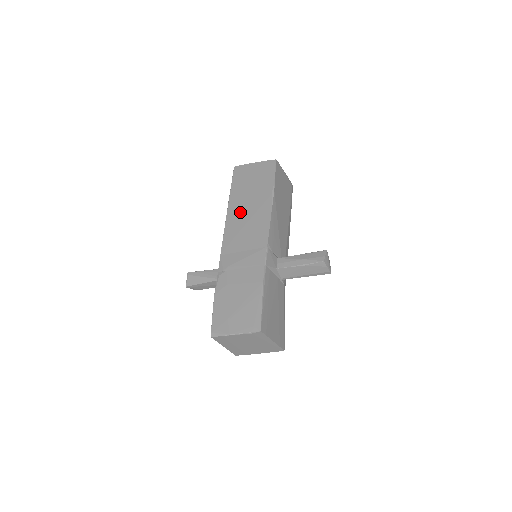
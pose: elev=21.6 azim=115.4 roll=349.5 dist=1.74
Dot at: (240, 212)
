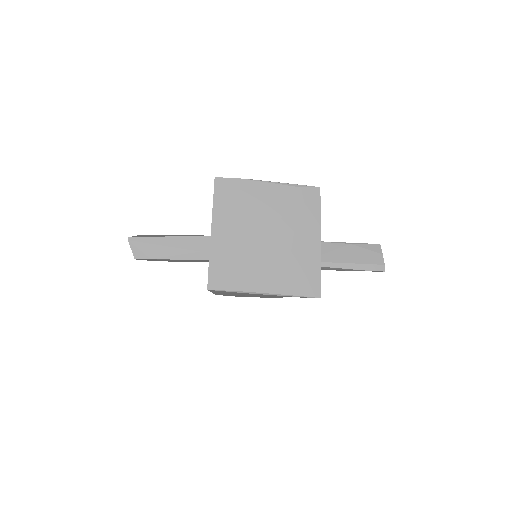
Dot at: occluded
